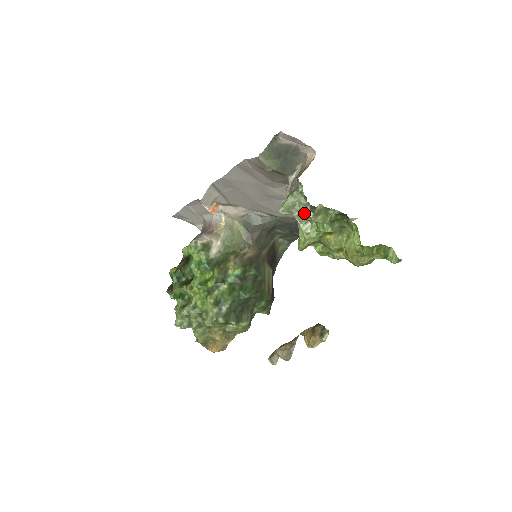
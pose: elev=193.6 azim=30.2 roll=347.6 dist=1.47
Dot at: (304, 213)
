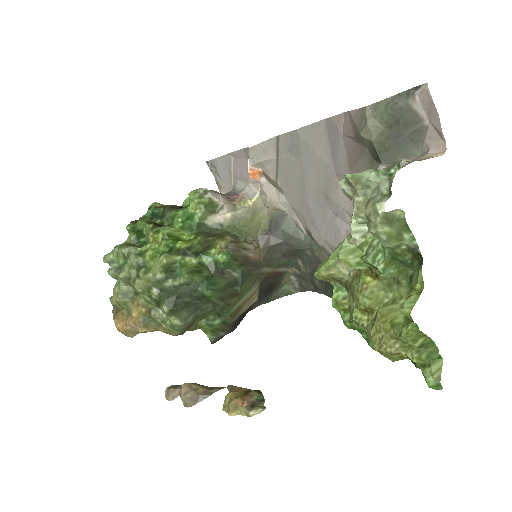
Dot at: (374, 201)
